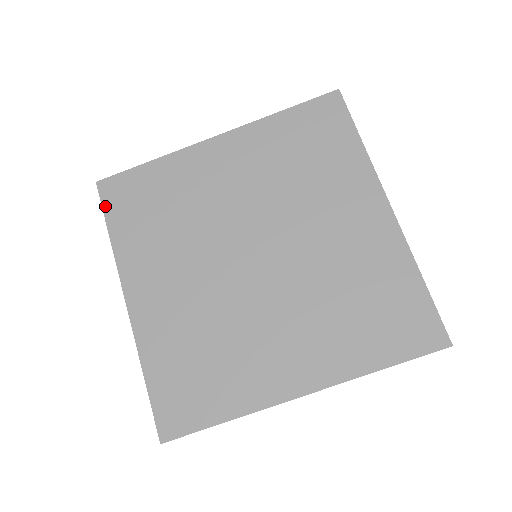
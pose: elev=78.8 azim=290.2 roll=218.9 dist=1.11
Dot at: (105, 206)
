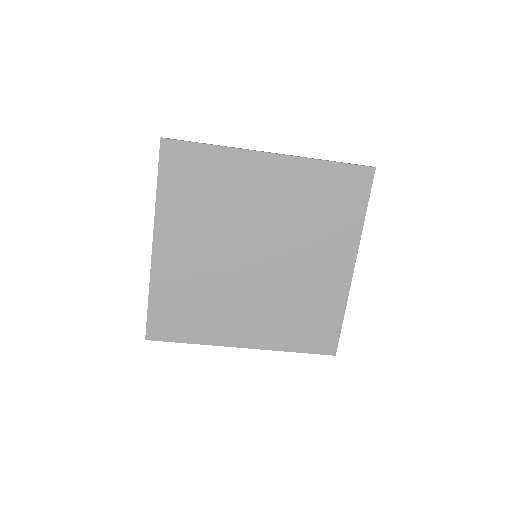
Dot at: (161, 164)
